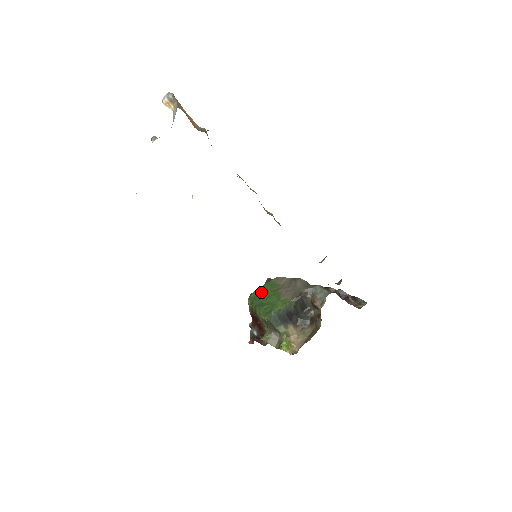
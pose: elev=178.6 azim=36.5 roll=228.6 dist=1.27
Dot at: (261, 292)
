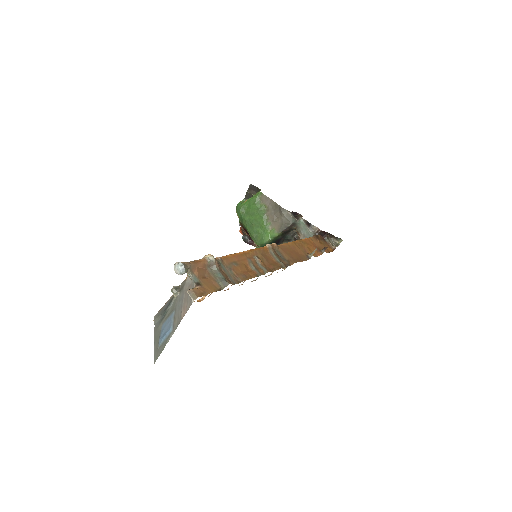
Dot at: (248, 211)
